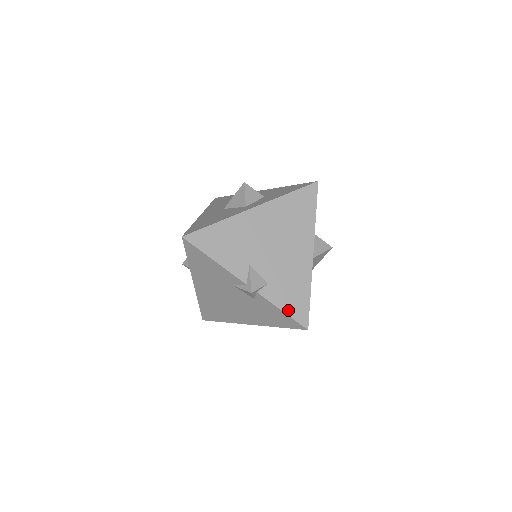
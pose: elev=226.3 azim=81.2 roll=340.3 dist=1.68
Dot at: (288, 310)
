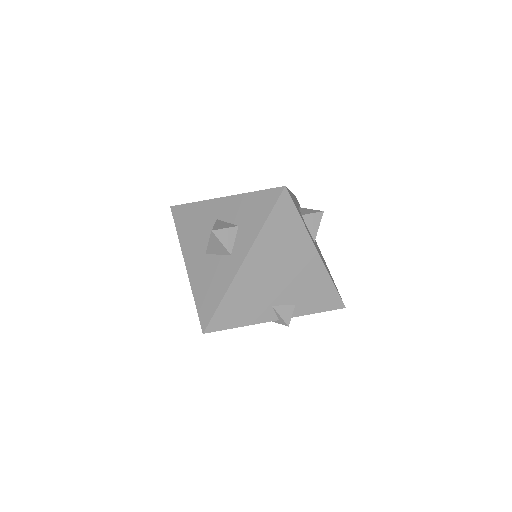
Dot at: (322, 309)
